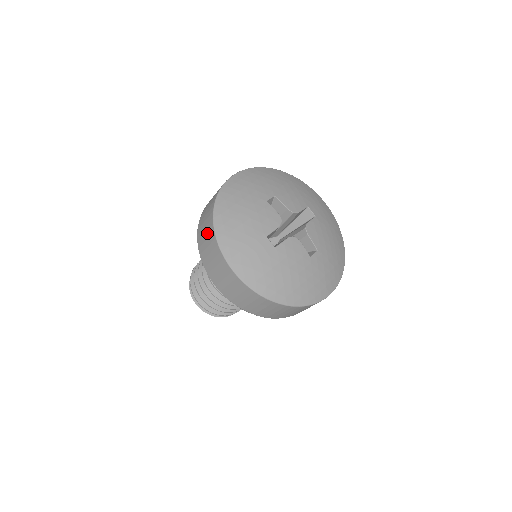
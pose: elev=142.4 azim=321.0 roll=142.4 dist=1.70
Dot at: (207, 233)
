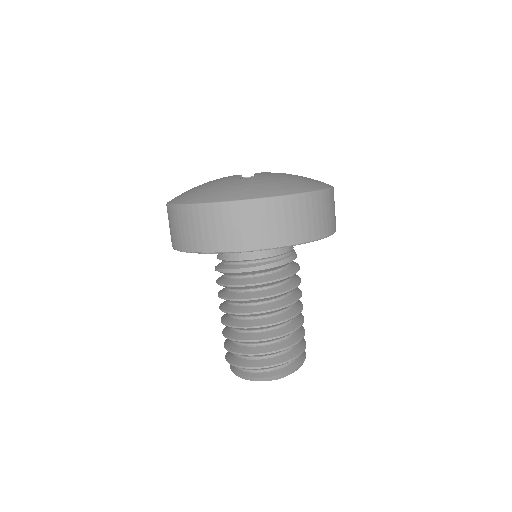
Dot at: (195, 222)
